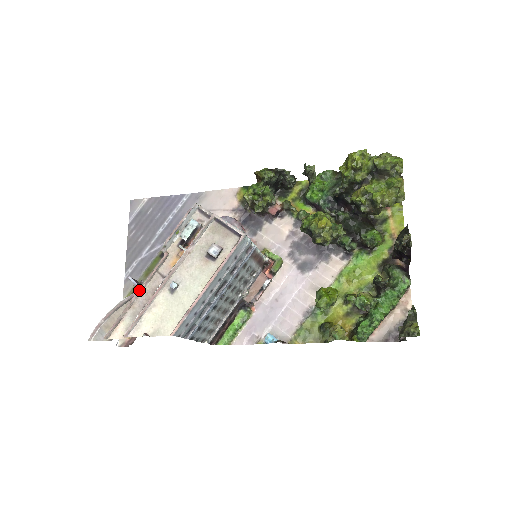
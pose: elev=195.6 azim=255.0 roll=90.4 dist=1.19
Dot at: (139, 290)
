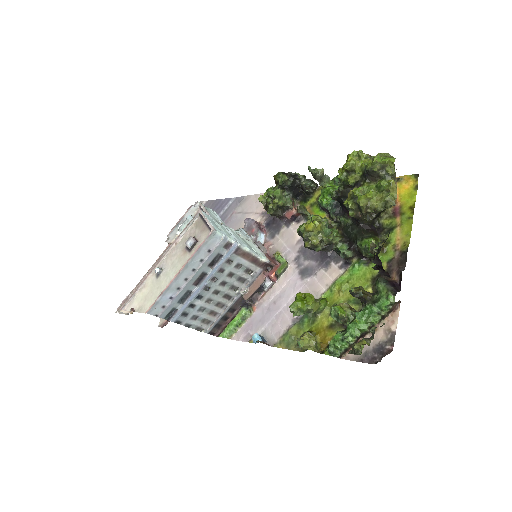
Dot at: (146, 273)
